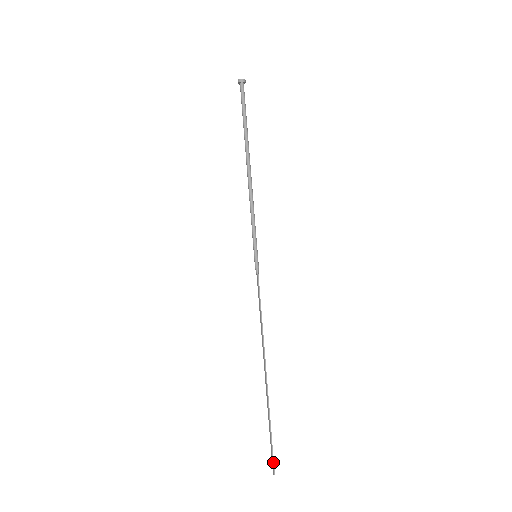
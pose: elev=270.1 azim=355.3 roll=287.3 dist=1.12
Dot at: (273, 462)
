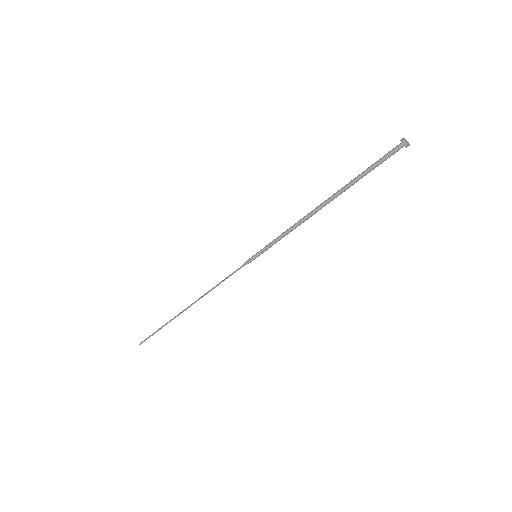
Dot at: occluded
